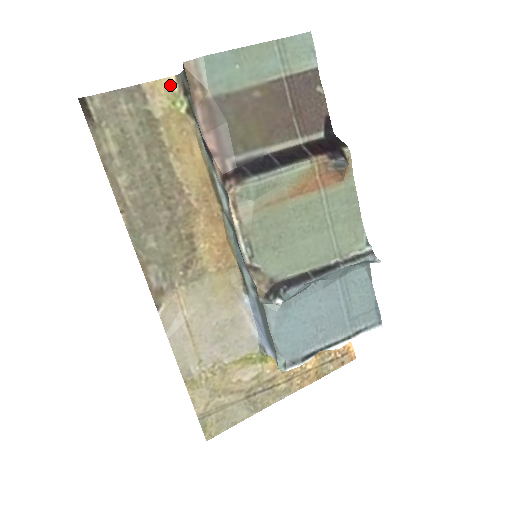
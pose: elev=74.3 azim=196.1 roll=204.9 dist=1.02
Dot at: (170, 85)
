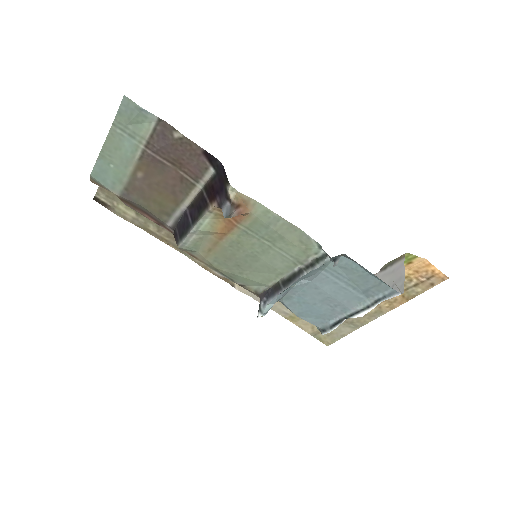
Dot at: occluded
